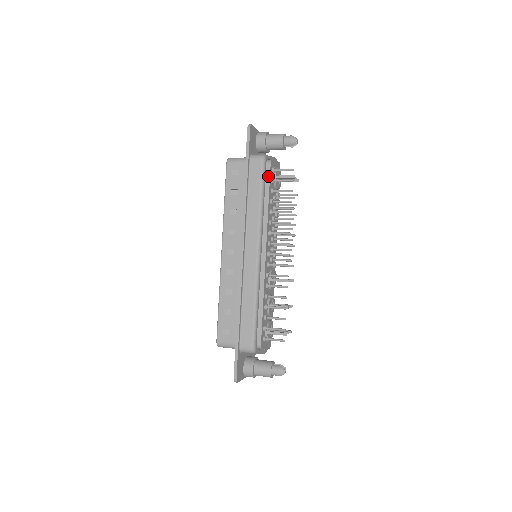
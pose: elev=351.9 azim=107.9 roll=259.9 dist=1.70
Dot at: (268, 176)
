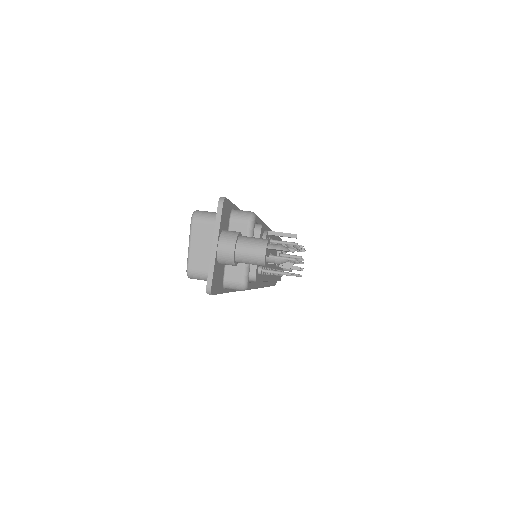
Dot at: occluded
